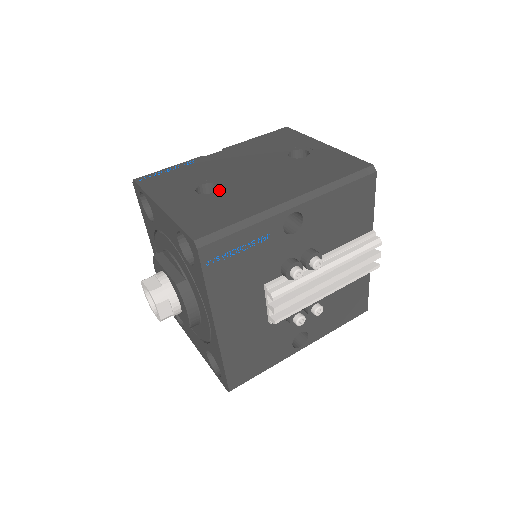
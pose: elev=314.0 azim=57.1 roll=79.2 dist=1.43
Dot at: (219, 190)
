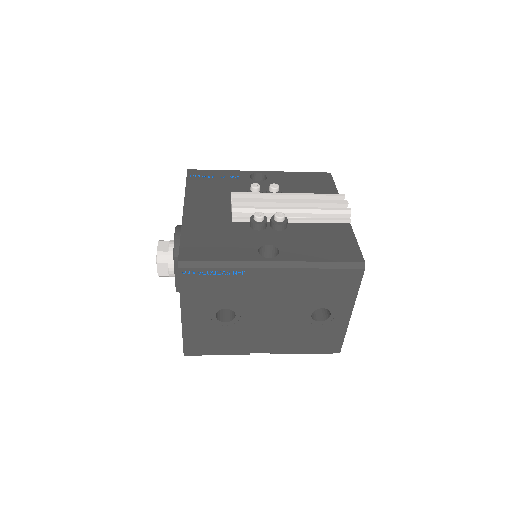
Dot at: occluded
